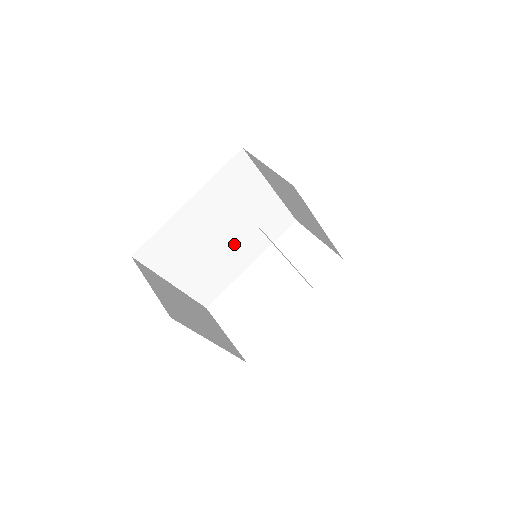
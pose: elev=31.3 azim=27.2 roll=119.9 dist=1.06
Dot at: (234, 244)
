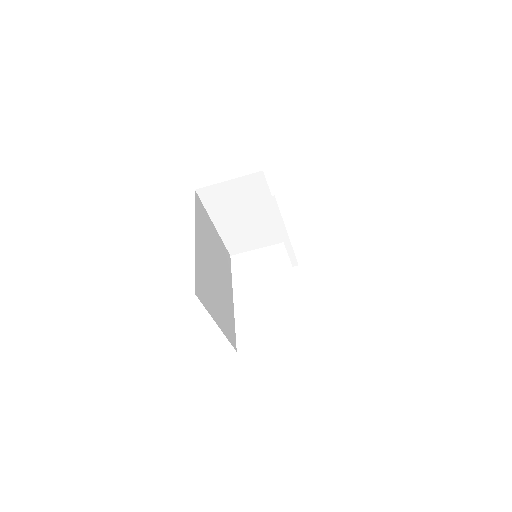
Dot at: (221, 280)
